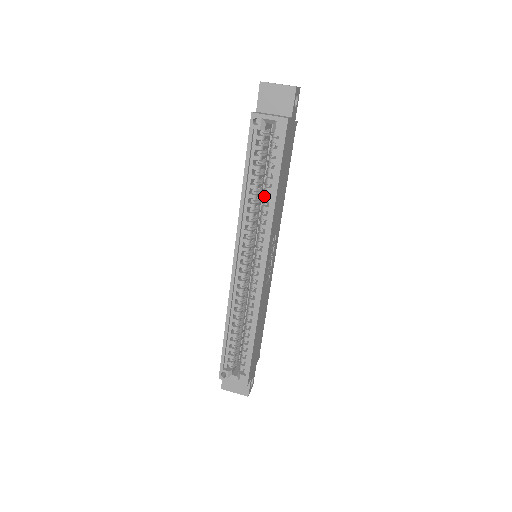
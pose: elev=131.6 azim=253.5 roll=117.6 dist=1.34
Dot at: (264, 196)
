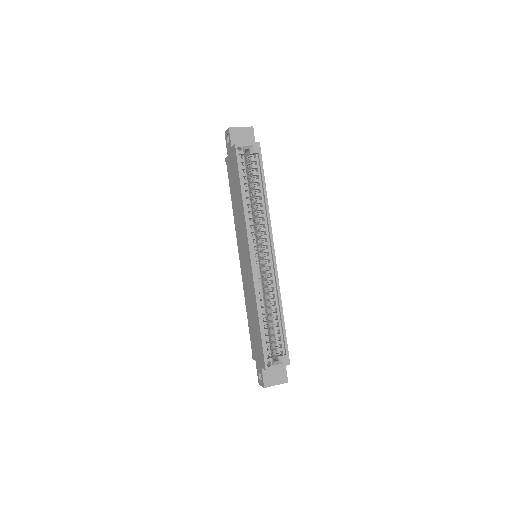
Dot at: (257, 200)
